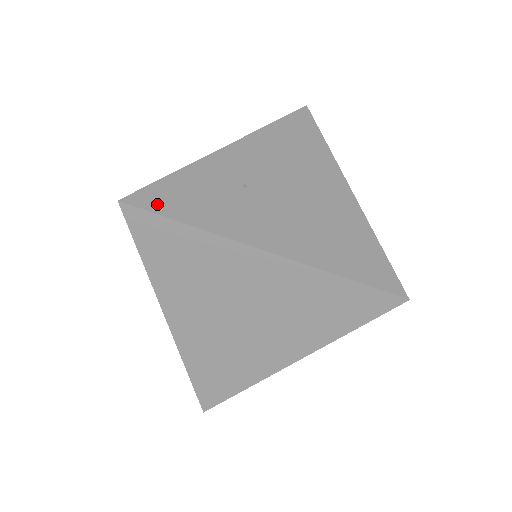
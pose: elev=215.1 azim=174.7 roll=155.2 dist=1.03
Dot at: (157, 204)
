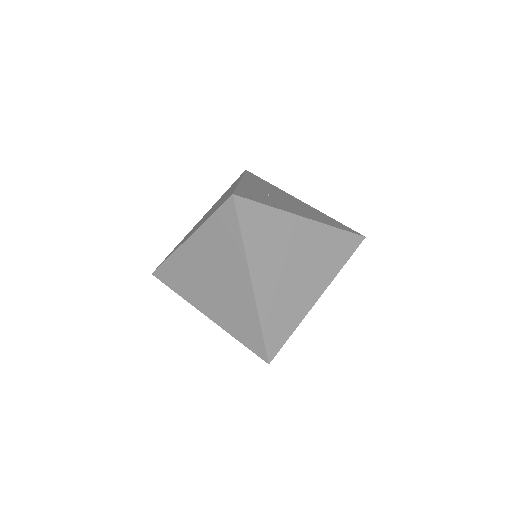
Dot at: (249, 197)
